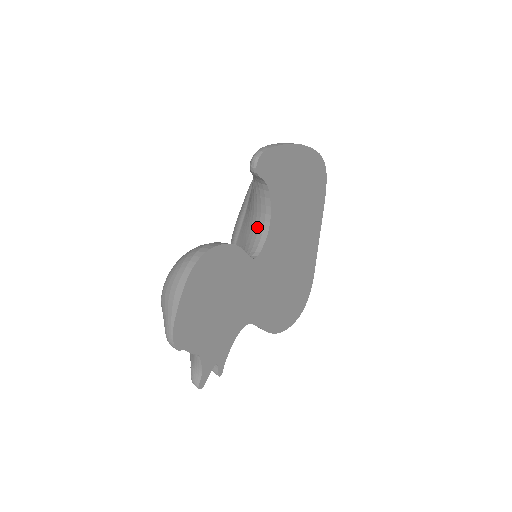
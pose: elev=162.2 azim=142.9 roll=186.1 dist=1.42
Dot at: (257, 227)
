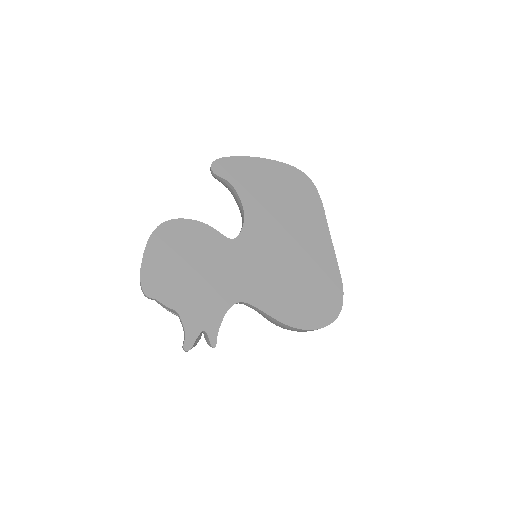
Dot at: occluded
